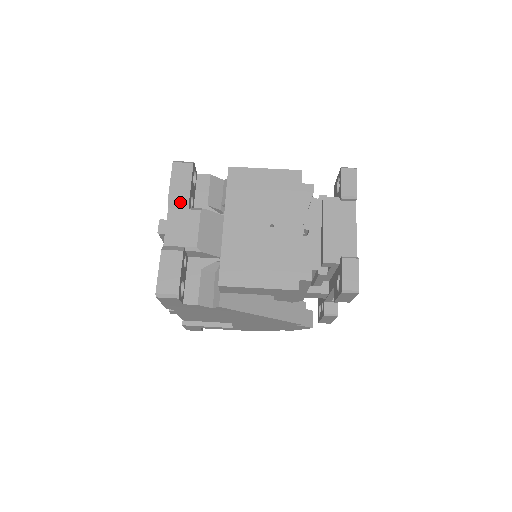
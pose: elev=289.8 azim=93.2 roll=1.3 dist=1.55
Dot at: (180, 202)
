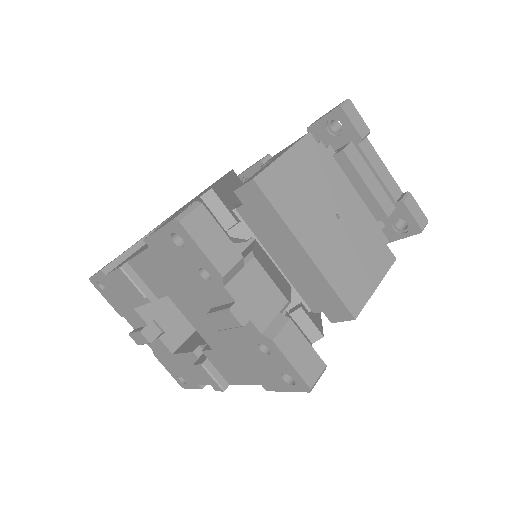
Dot at: (235, 267)
